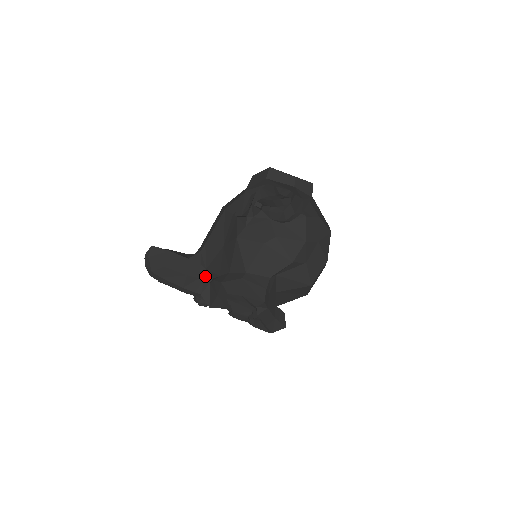
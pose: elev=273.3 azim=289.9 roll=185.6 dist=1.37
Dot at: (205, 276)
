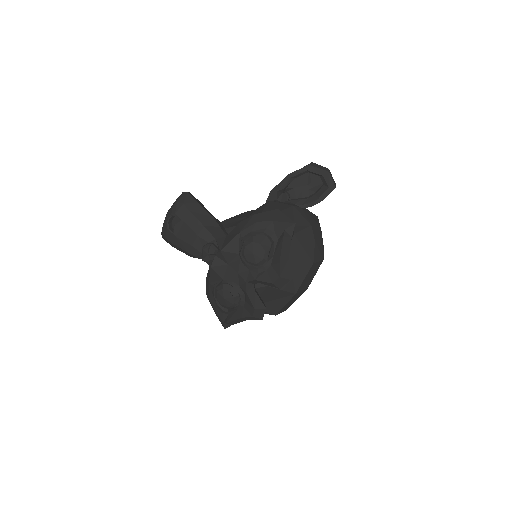
Dot at: (224, 230)
